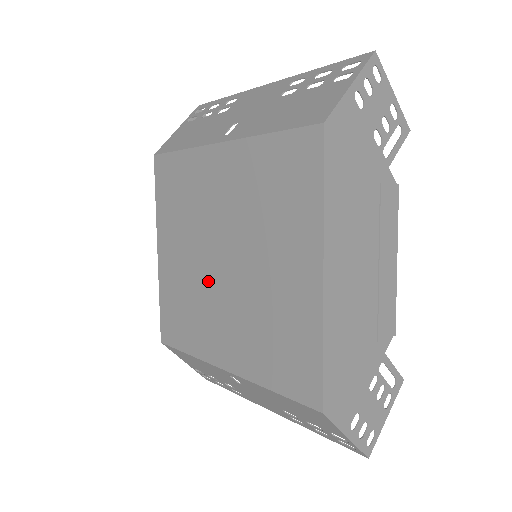
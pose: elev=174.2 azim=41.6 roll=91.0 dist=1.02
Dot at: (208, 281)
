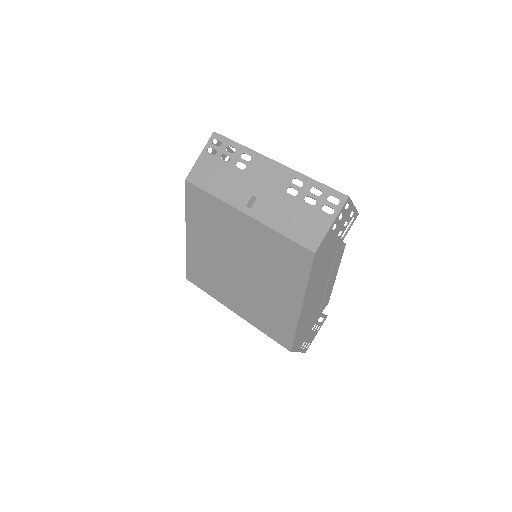
Dot at: (228, 272)
